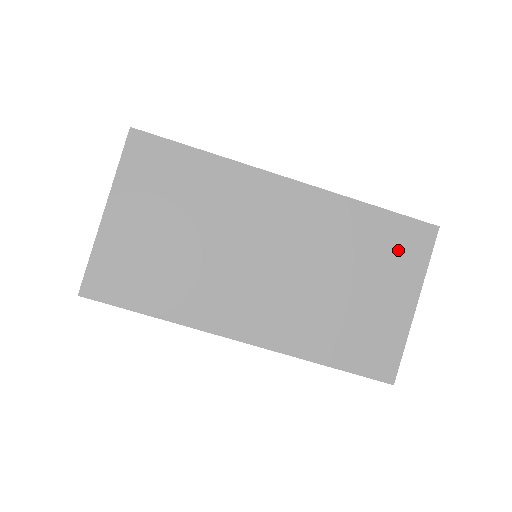
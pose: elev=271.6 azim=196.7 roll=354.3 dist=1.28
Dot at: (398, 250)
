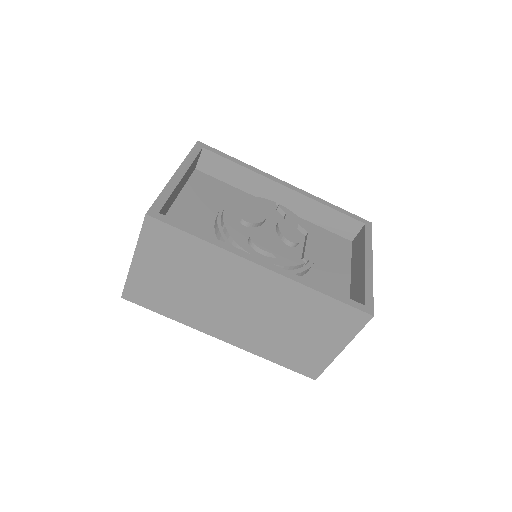
Dot at: (337, 322)
